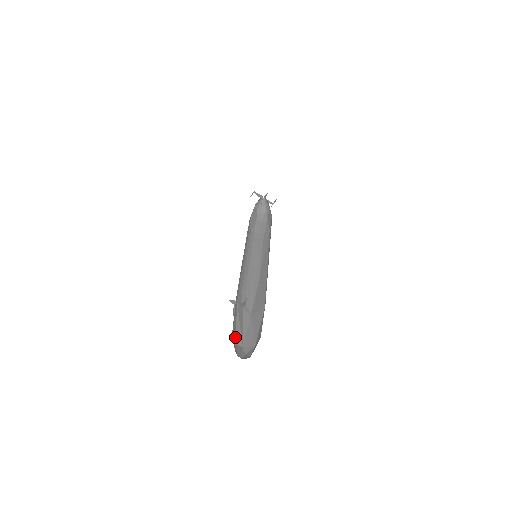
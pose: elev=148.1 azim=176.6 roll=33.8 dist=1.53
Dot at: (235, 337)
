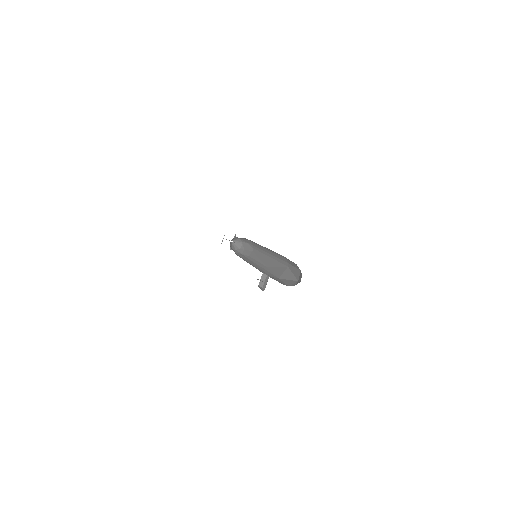
Dot at: (279, 282)
